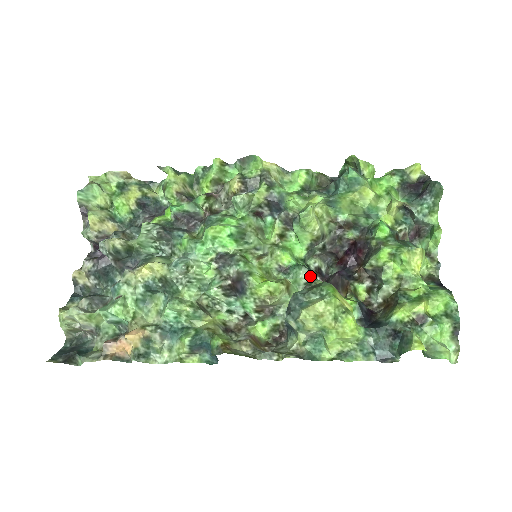
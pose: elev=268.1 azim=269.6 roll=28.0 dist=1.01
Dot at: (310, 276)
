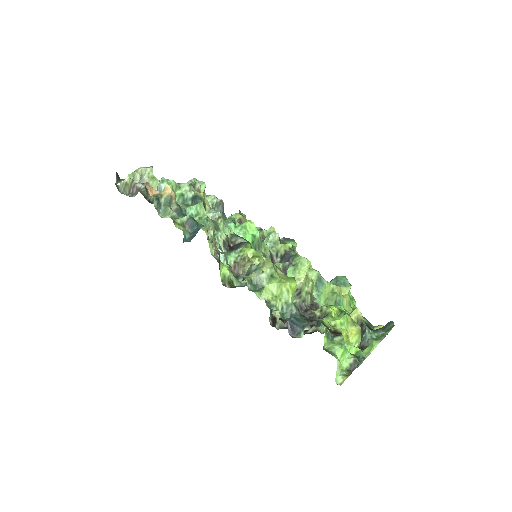
Dot at: occluded
